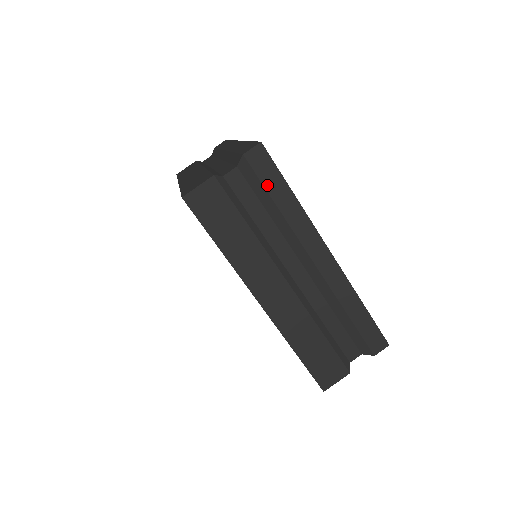
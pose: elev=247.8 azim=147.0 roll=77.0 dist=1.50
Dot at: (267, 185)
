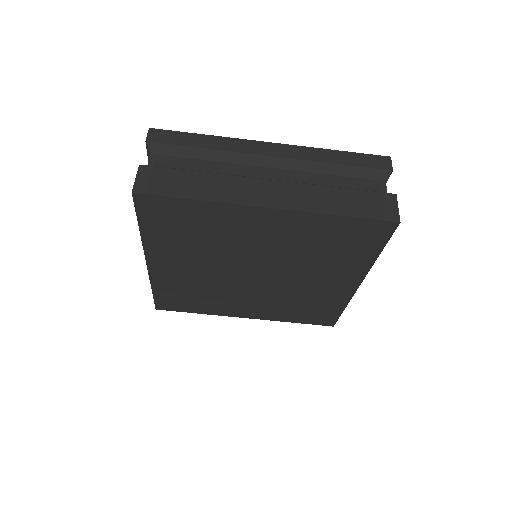
Dot at: (181, 144)
